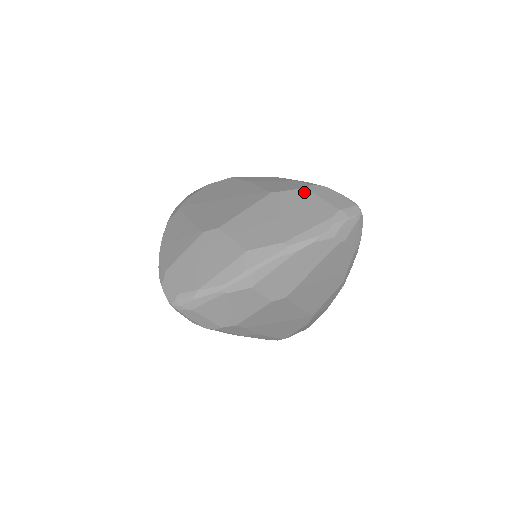
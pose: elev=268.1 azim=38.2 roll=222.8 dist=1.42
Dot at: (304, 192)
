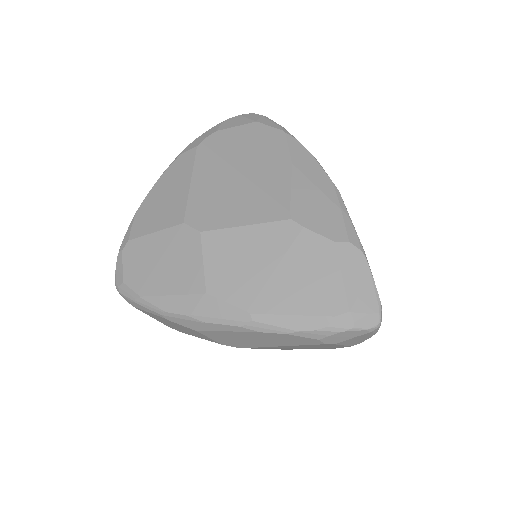
Dot at: (329, 249)
